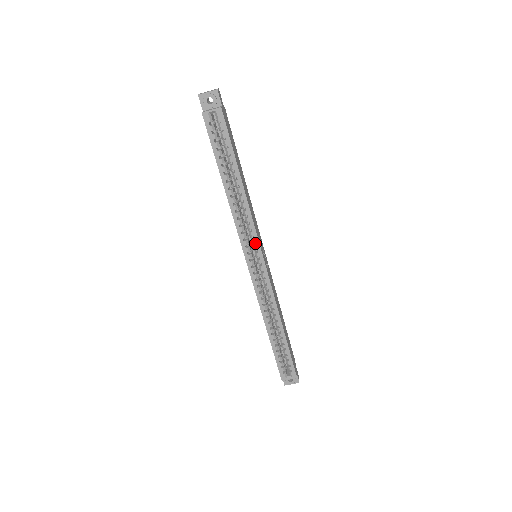
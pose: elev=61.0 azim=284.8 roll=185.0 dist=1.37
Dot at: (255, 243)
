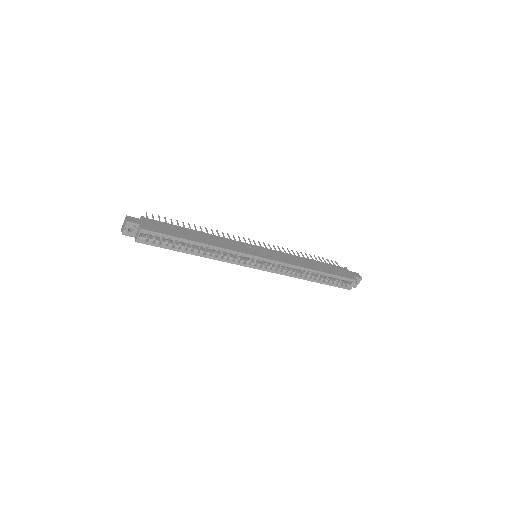
Dot at: occluded
